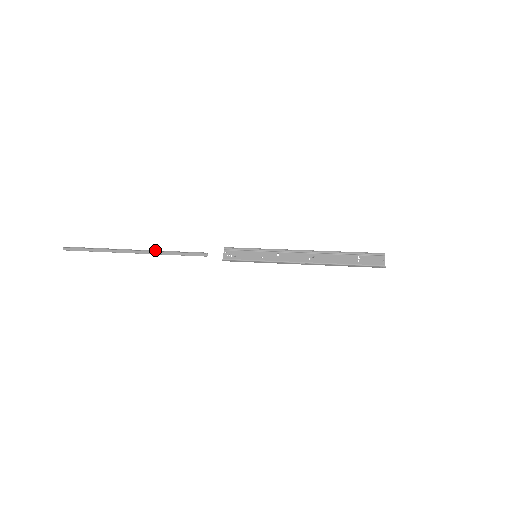
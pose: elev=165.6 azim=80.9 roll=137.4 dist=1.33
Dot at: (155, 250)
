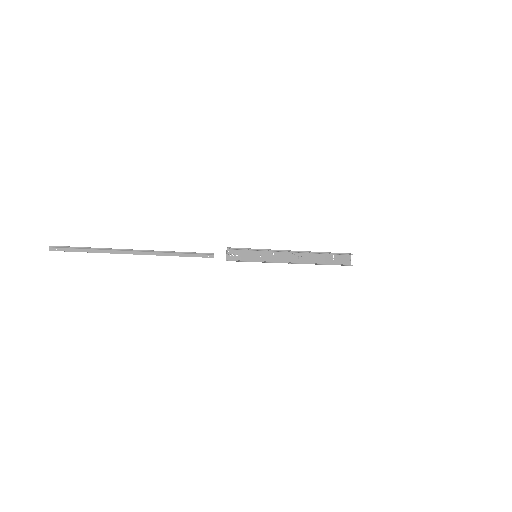
Dot at: (160, 251)
